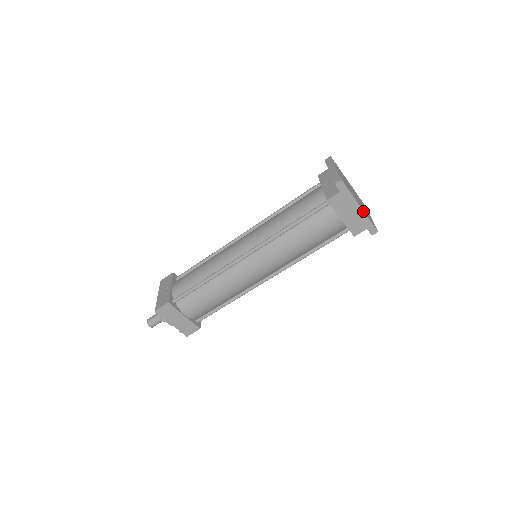
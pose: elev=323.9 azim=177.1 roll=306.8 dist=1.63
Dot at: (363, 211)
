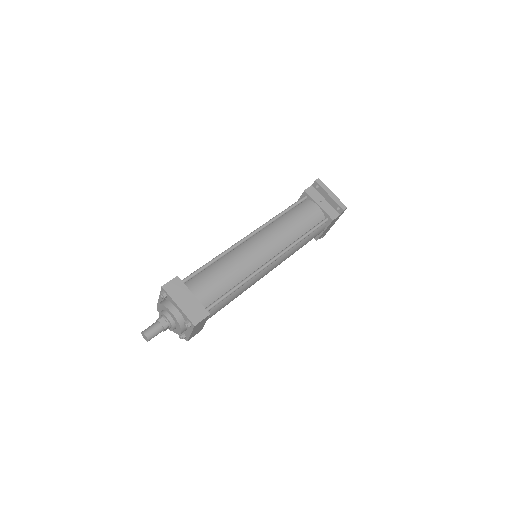
Dot at: occluded
